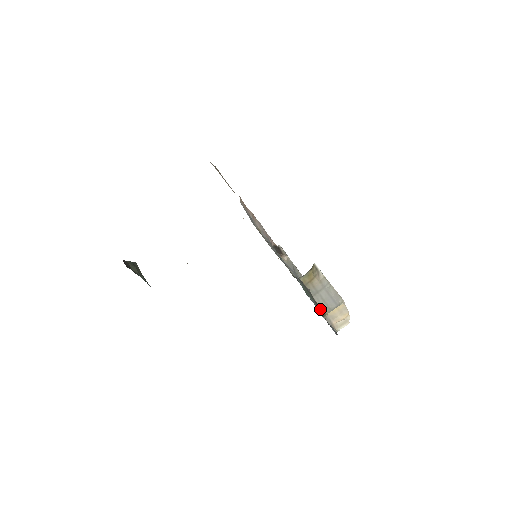
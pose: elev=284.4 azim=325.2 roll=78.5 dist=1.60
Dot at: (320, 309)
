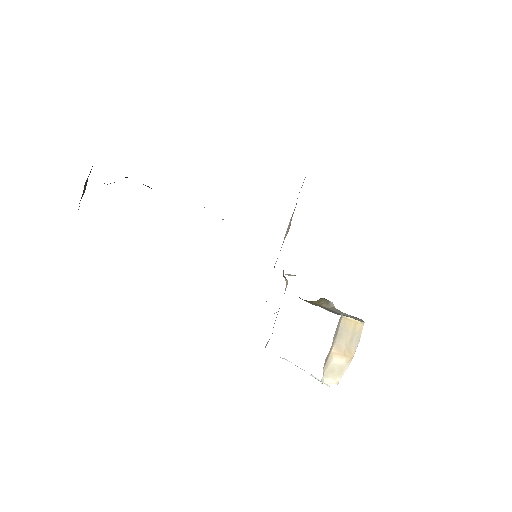
Dot at: occluded
